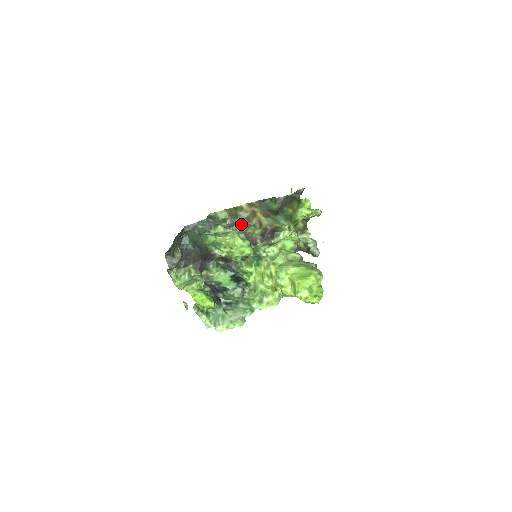
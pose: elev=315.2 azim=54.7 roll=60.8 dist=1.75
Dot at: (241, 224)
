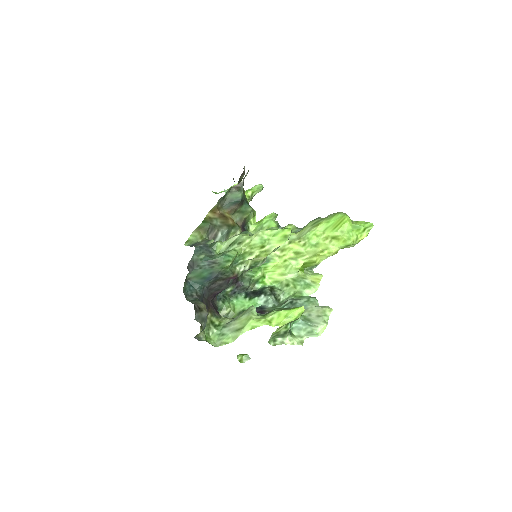
Dot at: (222, 234)
